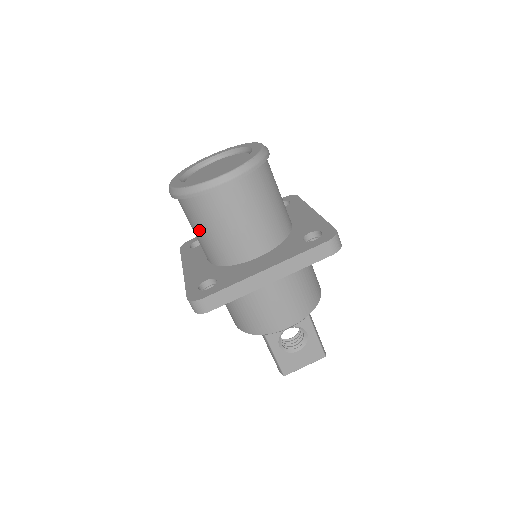
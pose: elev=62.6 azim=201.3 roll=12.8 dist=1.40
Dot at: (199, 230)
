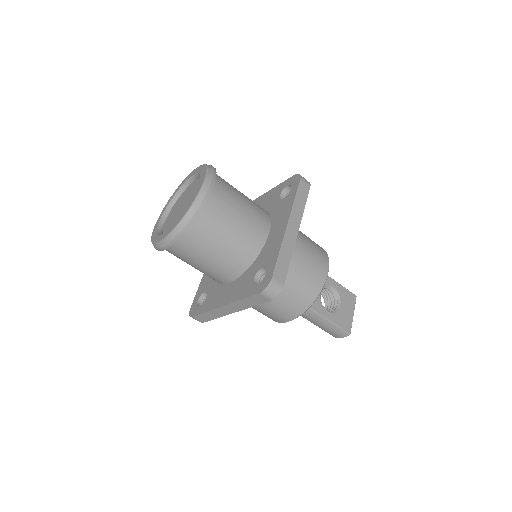
Dot at: (213, 251)
